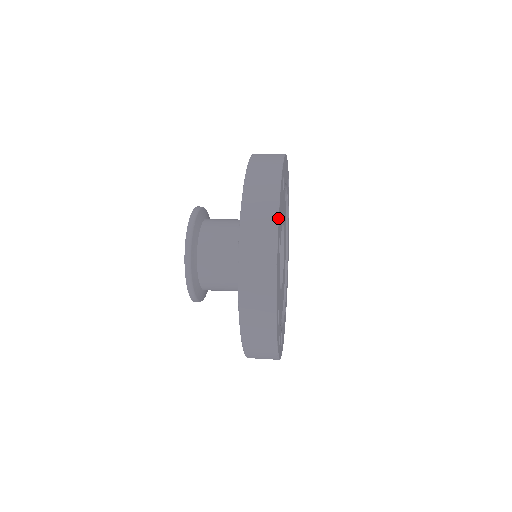
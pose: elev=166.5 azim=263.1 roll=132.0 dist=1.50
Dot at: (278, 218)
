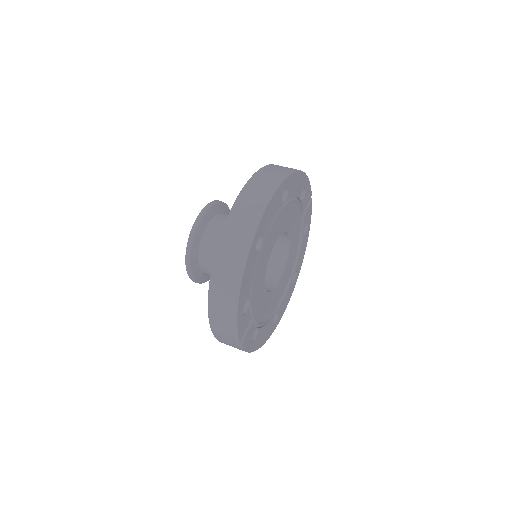
Dot at: (261, 217)
